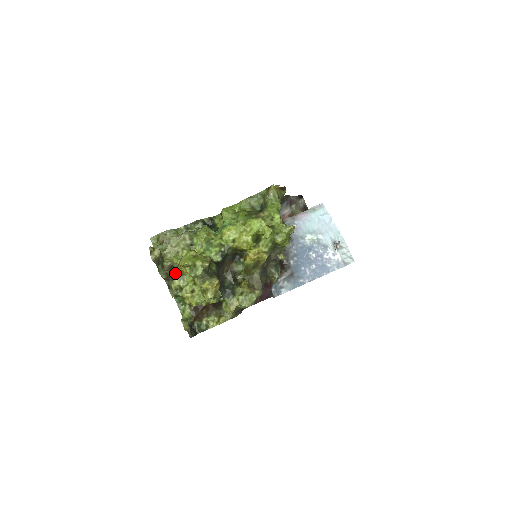
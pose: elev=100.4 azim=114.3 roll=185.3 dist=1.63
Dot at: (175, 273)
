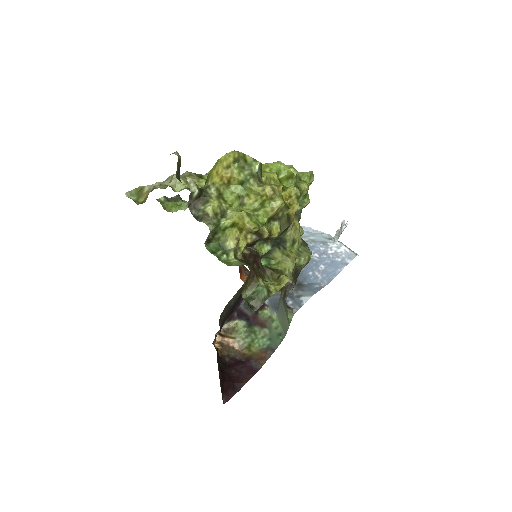
Dot at: (208, 190)
